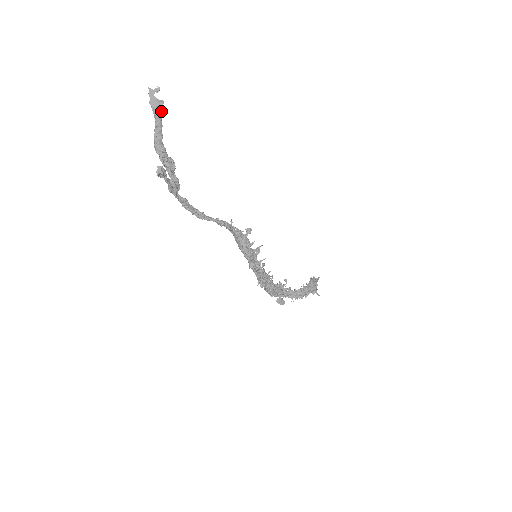
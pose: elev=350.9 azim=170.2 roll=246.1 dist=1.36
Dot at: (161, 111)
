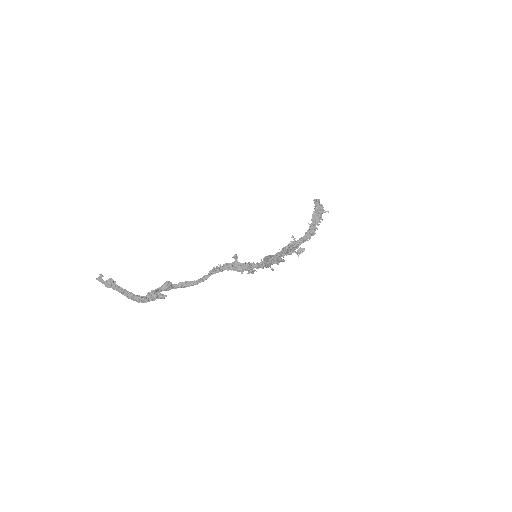
Dot at: (116, 284)
